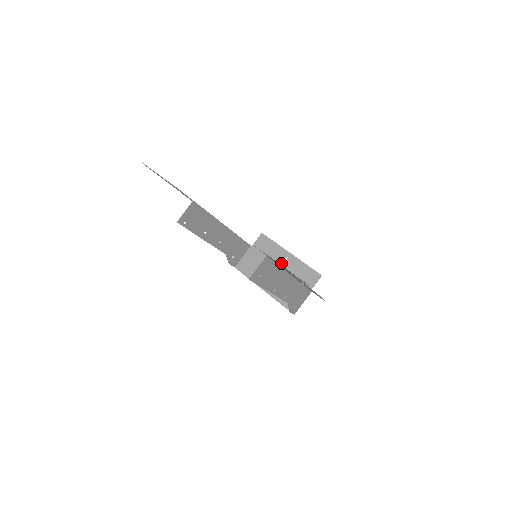
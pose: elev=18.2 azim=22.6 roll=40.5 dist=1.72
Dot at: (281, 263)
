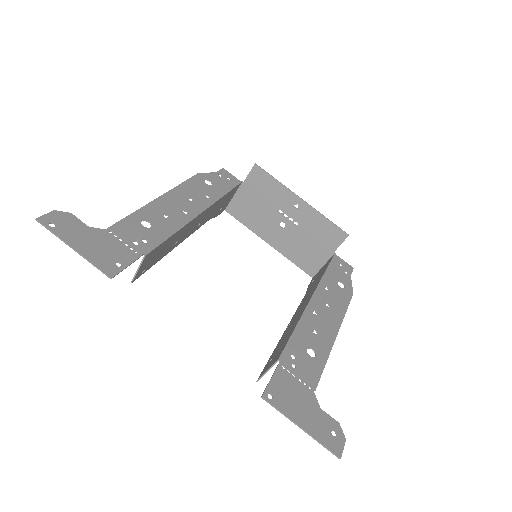
Dot at: (289, 212)
